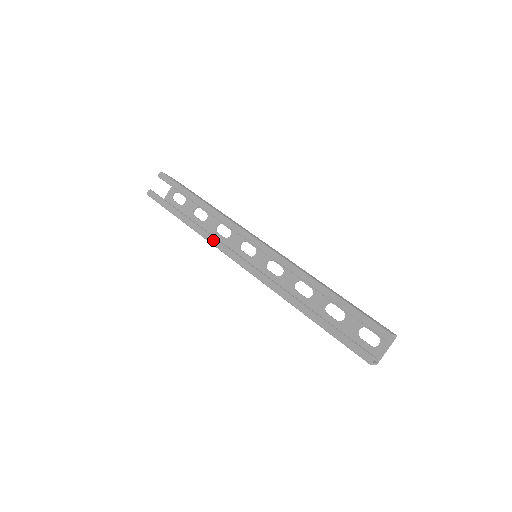
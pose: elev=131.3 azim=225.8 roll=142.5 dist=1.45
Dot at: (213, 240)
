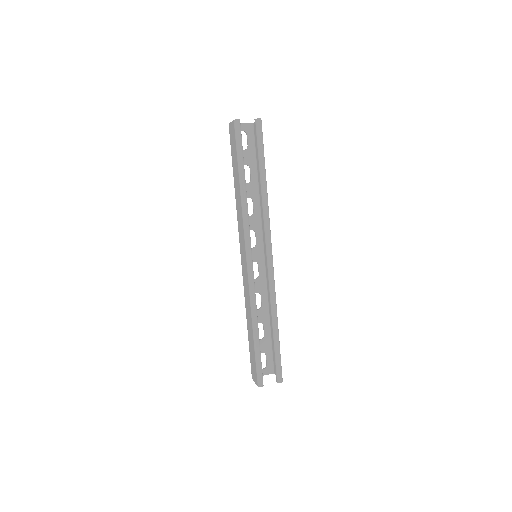
Dot at: (247, 221)
